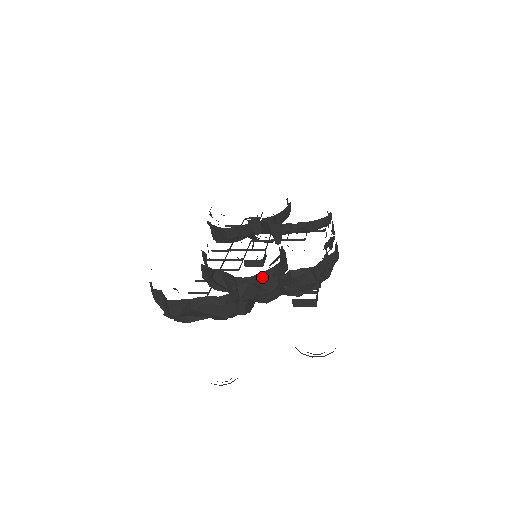
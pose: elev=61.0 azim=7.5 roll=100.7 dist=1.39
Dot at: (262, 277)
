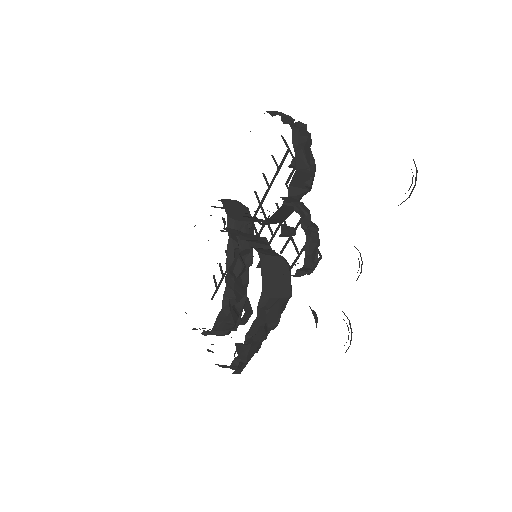
Dot at: (202, 334)
